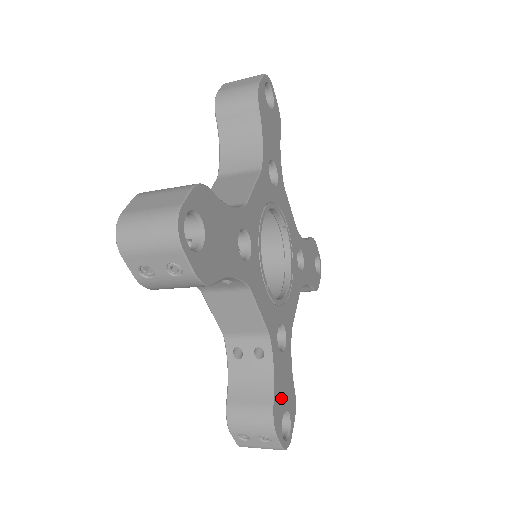
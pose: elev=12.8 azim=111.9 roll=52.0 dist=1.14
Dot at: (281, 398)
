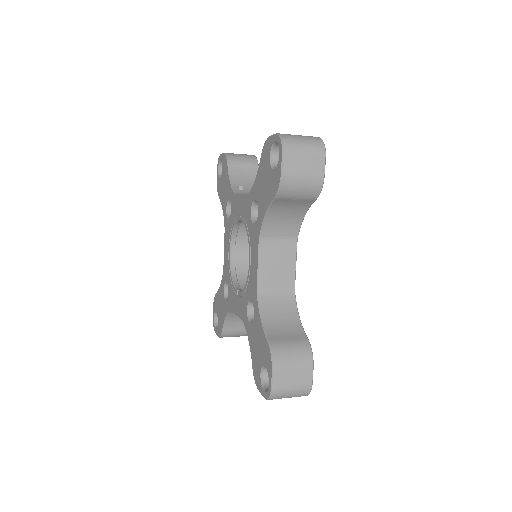
Dot at: occluded
